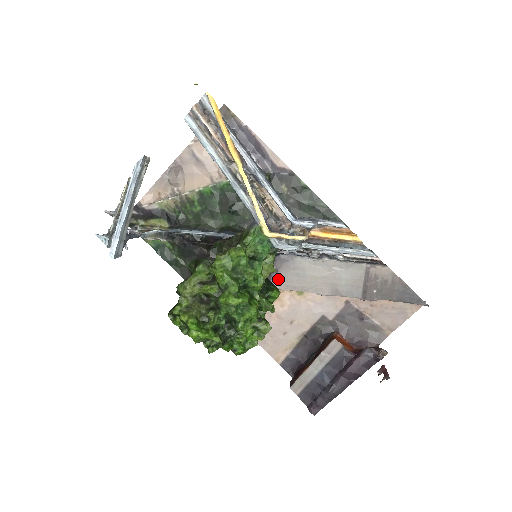
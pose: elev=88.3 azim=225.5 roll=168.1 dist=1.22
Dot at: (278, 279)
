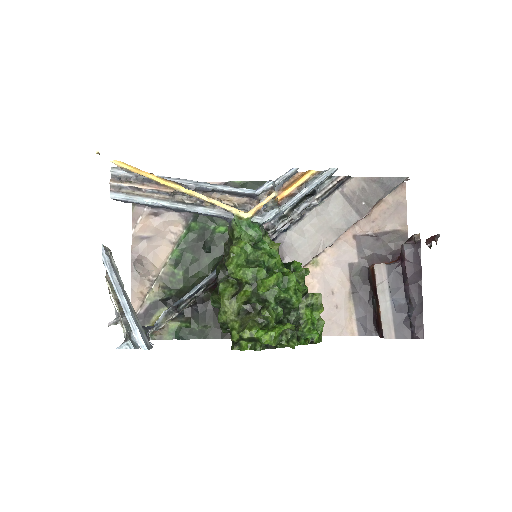
Dot at: occluded
